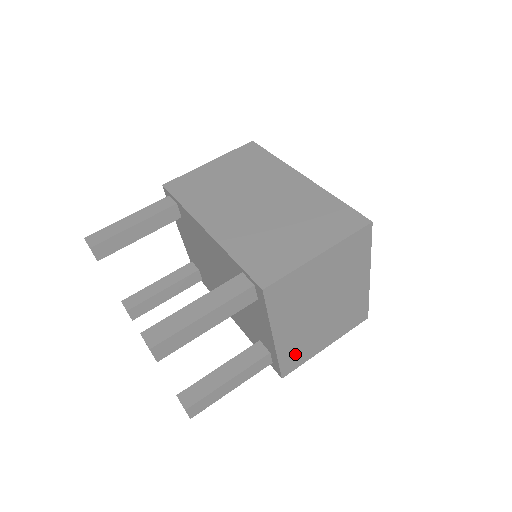
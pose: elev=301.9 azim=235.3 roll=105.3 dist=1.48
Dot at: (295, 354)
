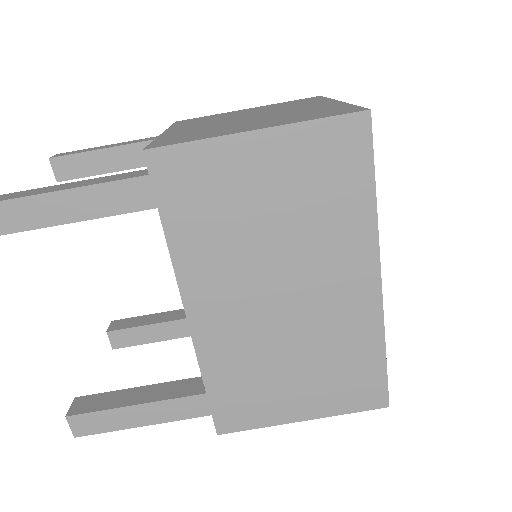
Dot at: occluded
